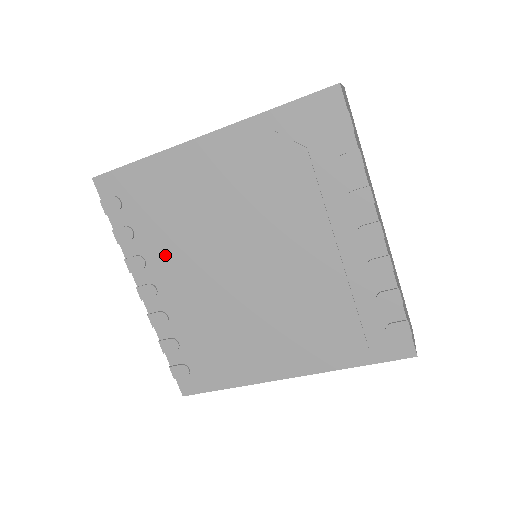
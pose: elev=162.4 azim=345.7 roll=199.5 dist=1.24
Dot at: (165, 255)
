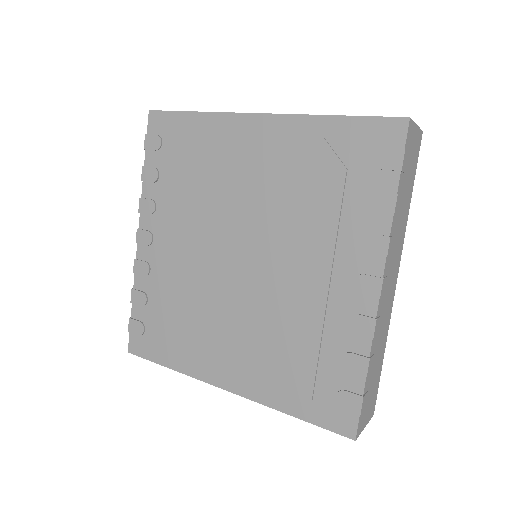
Dot at: (174, 211)
